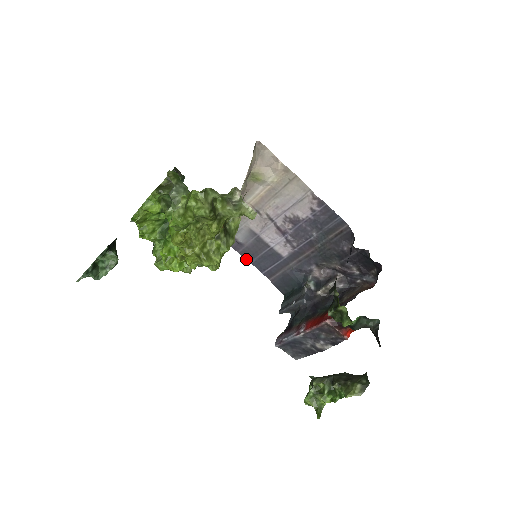
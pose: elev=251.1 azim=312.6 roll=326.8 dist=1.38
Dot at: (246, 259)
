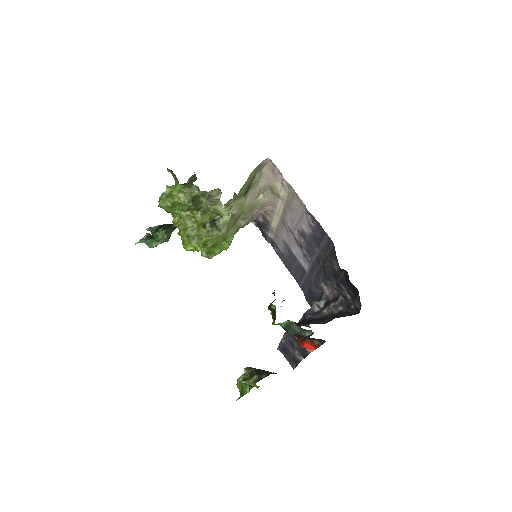
Dot at: (288, 269)
